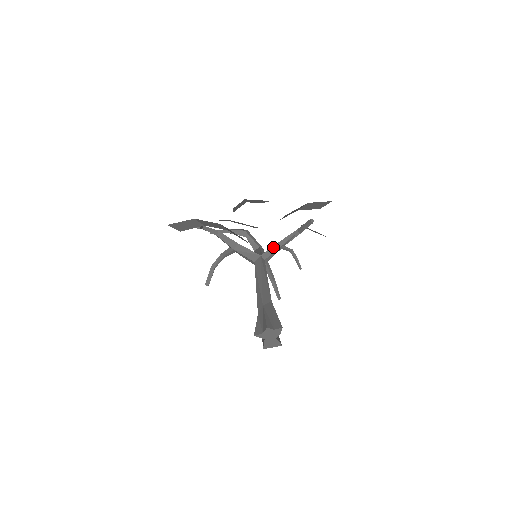
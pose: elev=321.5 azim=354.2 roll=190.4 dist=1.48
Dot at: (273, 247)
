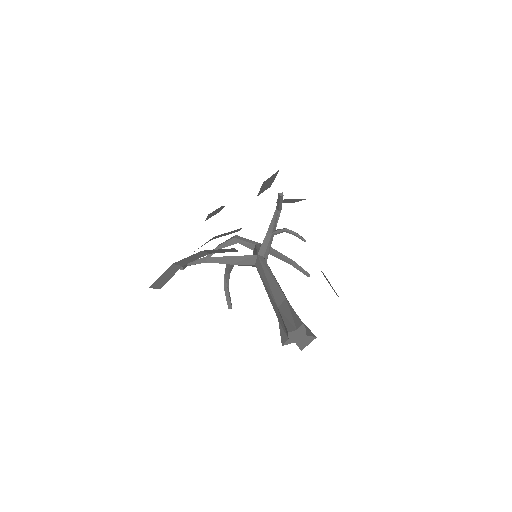
Dot at: (265, 239)
